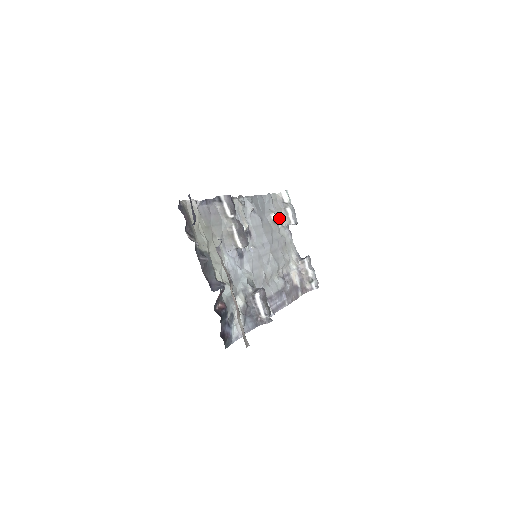
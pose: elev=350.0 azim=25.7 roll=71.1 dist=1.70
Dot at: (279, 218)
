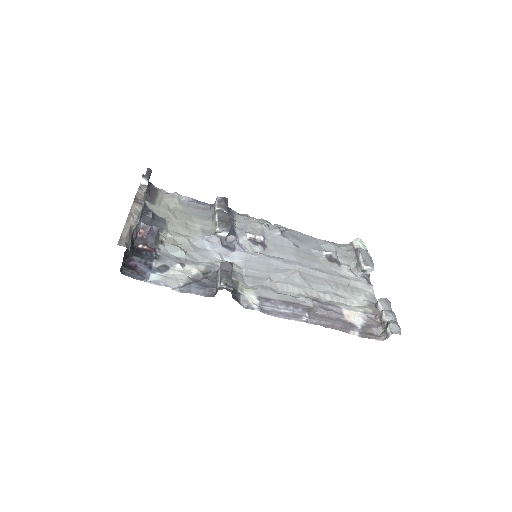
Dot at: (346, 264)
